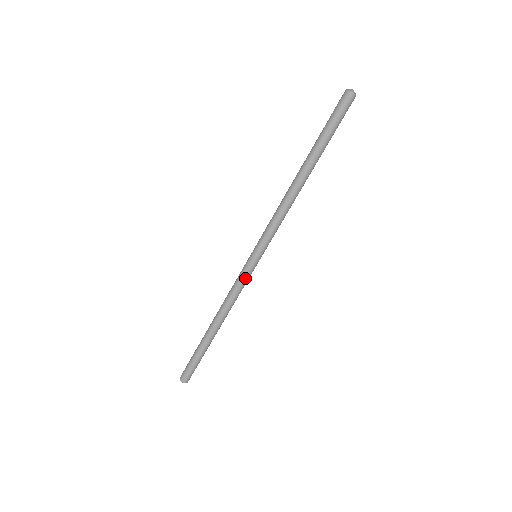
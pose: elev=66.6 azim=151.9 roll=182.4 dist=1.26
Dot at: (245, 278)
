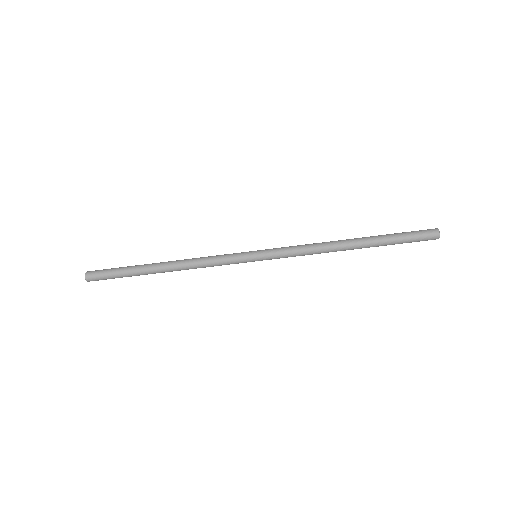
Dot at: occluded
